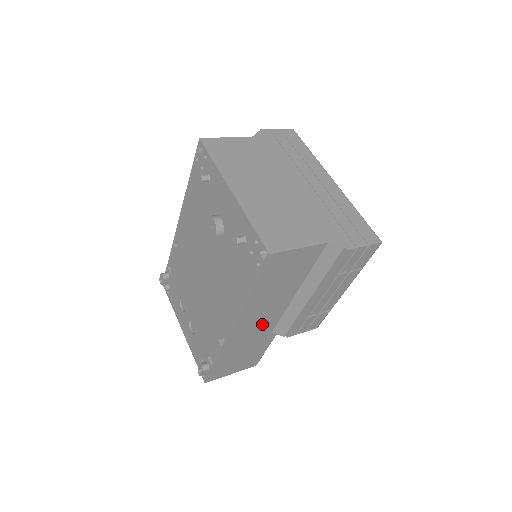
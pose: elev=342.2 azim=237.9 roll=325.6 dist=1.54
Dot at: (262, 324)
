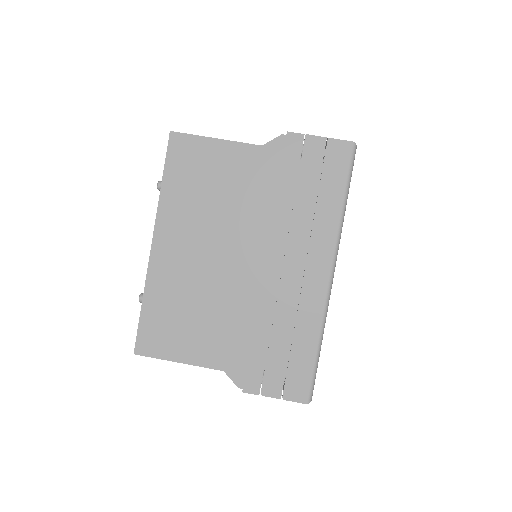
Dot at: occluded
